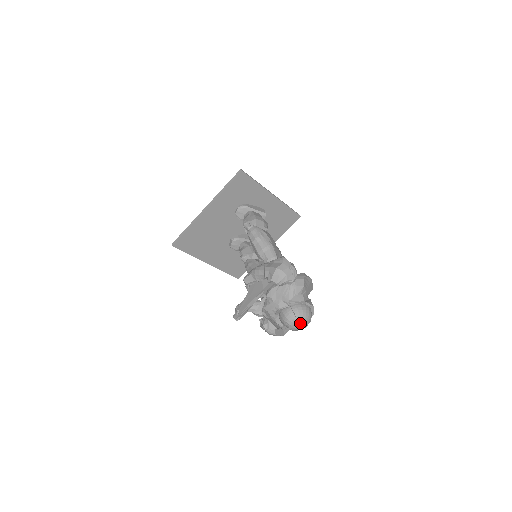
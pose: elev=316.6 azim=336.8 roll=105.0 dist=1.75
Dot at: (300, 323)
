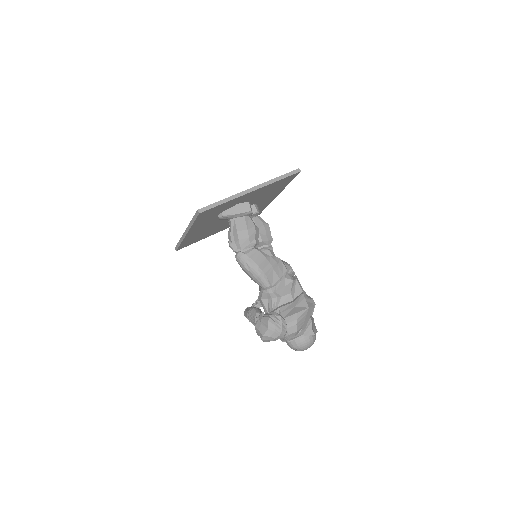
Dot at: (303, 350)
